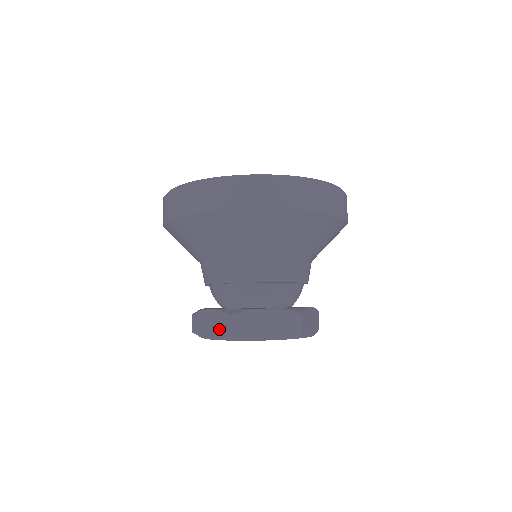
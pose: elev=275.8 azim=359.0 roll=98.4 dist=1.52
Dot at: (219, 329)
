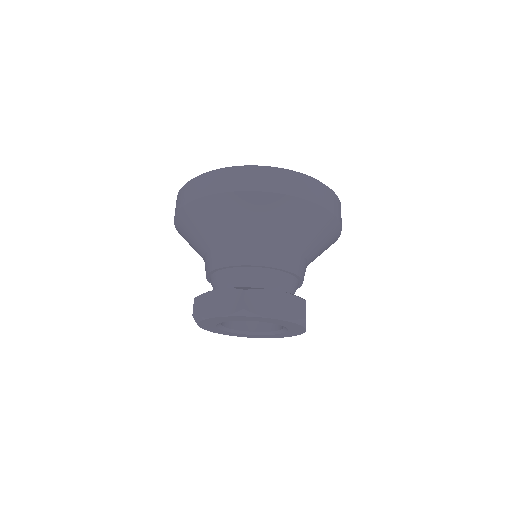
Dot at: (229, 305)
